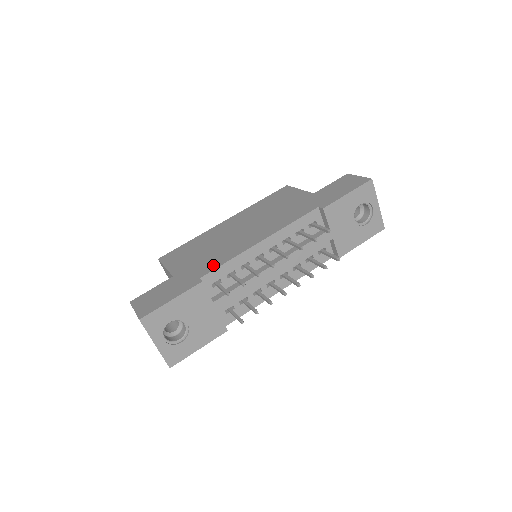
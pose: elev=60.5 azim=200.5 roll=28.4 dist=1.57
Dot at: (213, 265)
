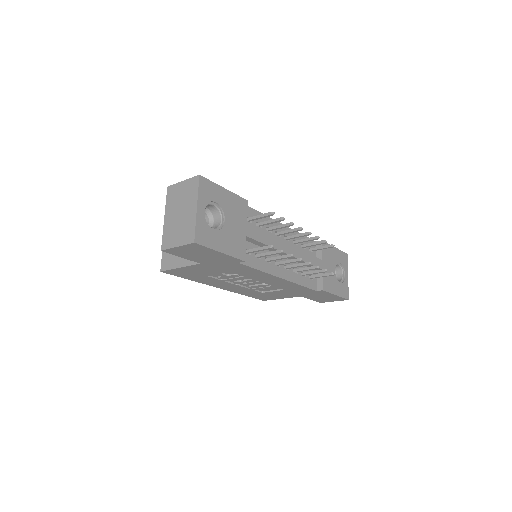
Dot at: occluded
